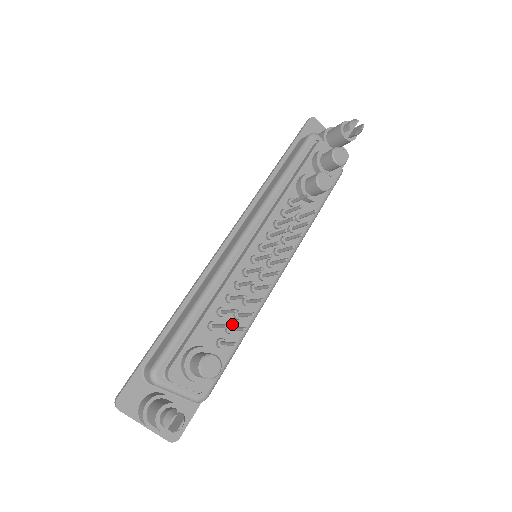
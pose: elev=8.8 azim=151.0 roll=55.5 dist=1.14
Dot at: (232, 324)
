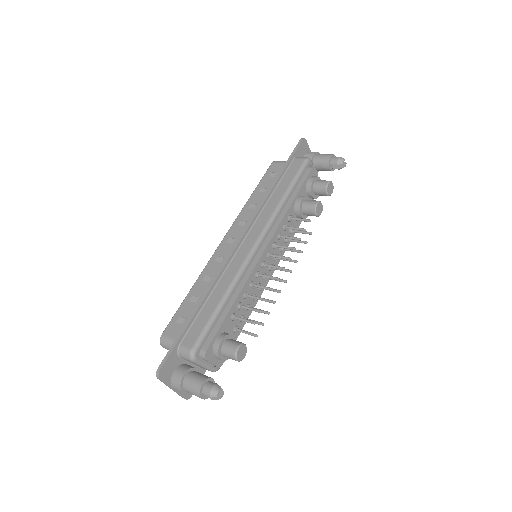
Dot at: (244, 314)
